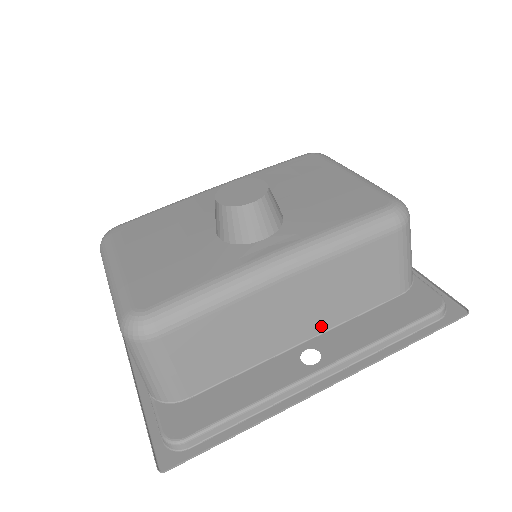
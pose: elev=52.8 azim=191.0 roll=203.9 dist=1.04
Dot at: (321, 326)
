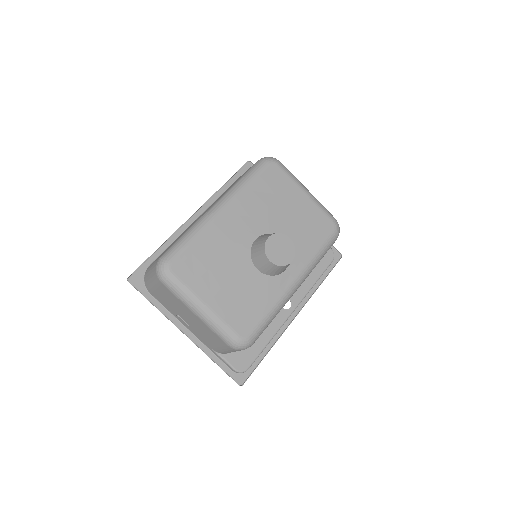
Dot at: occluded
